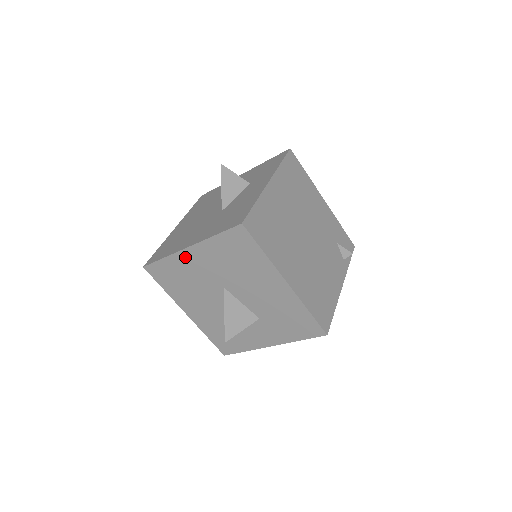
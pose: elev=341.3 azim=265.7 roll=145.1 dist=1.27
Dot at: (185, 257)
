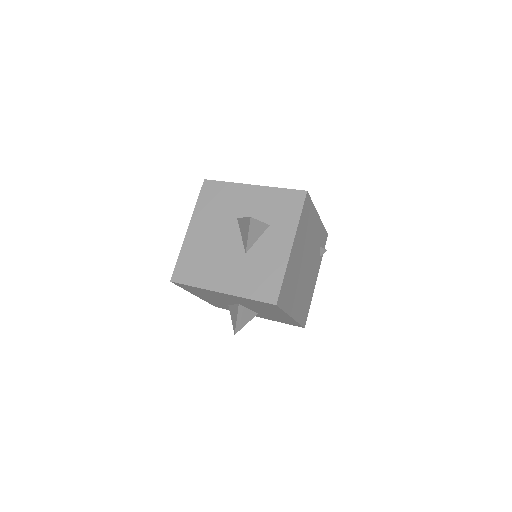
Dot at: (215, 292)
